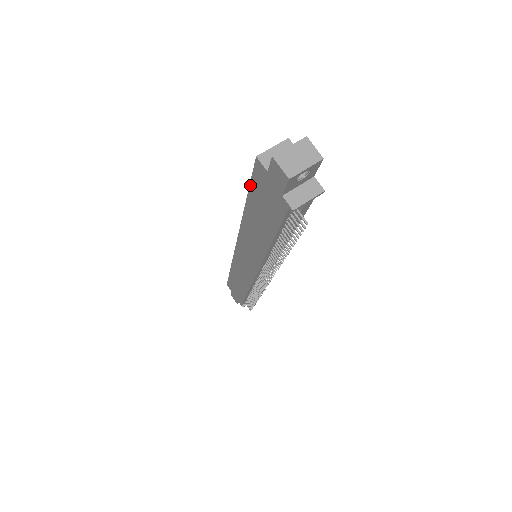
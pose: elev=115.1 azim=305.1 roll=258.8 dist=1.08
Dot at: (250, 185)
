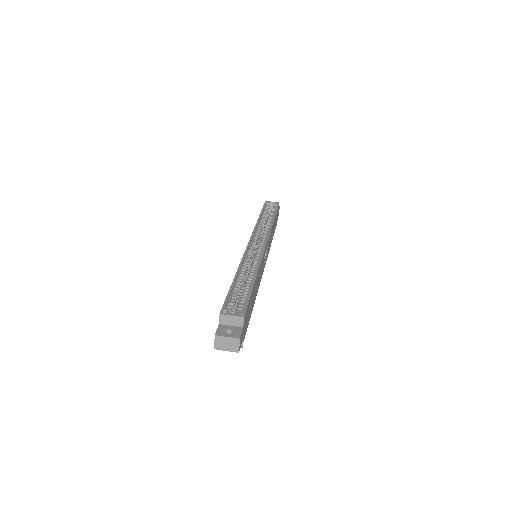
Dot at: (227, 294)
